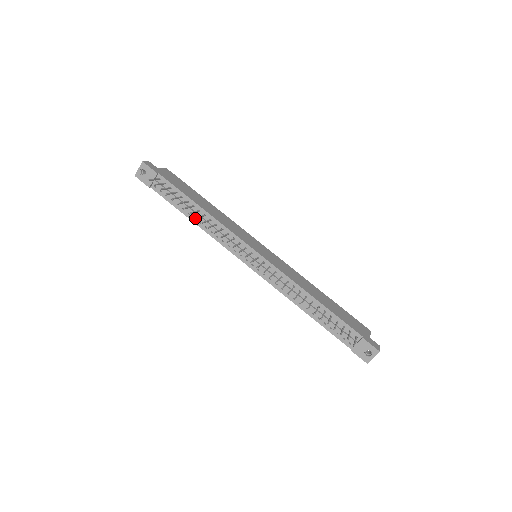
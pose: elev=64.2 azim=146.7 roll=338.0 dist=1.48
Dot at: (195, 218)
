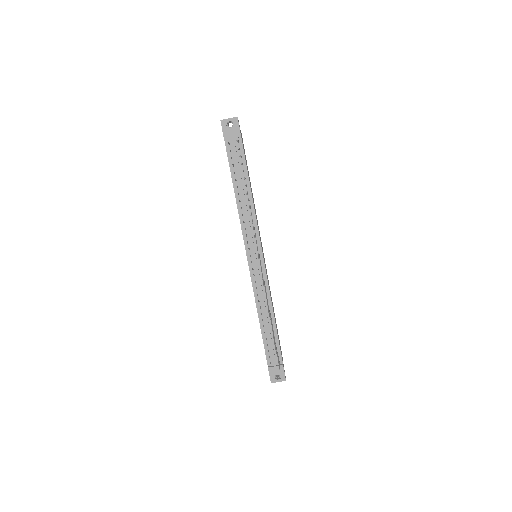
Dot at: (248, 201)
